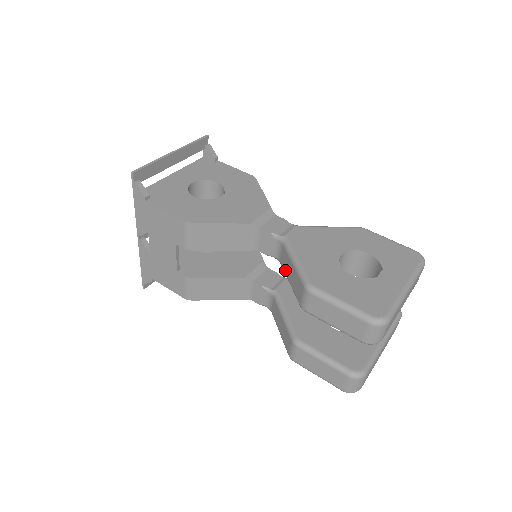
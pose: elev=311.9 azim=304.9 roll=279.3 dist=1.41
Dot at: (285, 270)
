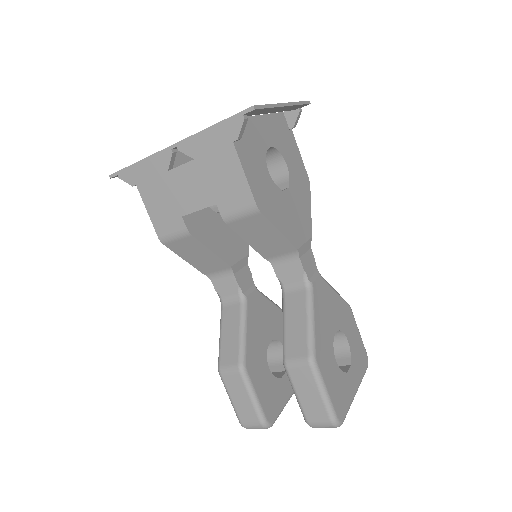
Dot at: (288, 310)
